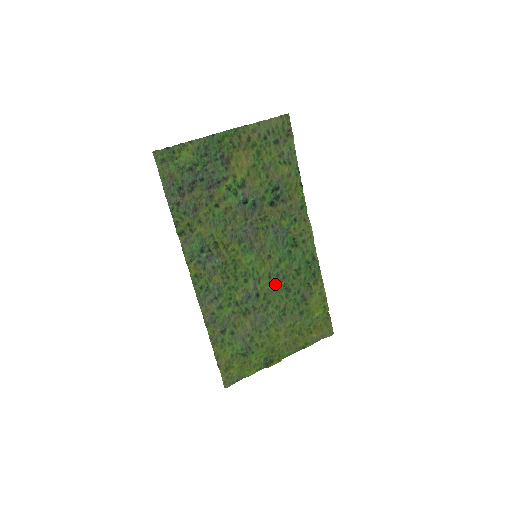
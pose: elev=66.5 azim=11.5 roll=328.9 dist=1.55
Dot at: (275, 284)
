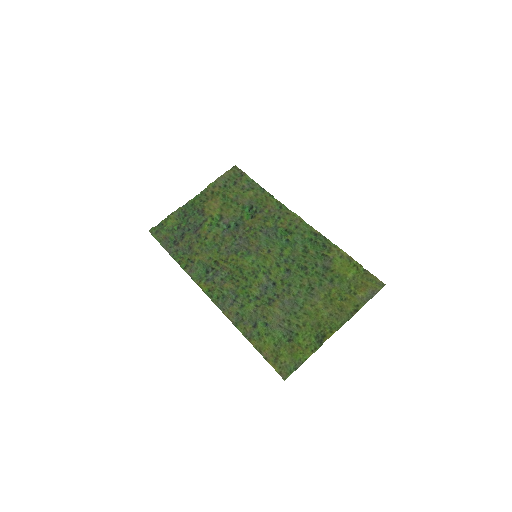
Dot at: (288, 269)
